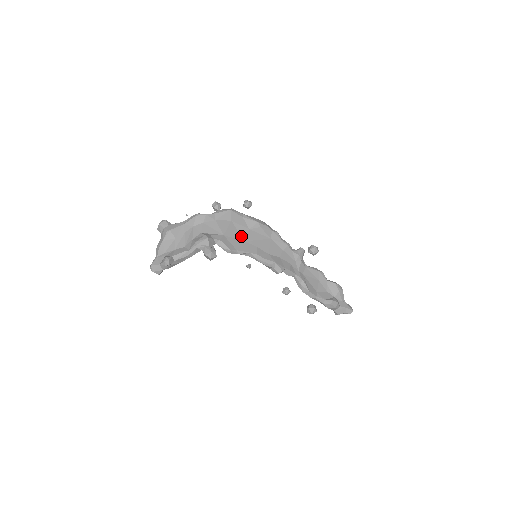
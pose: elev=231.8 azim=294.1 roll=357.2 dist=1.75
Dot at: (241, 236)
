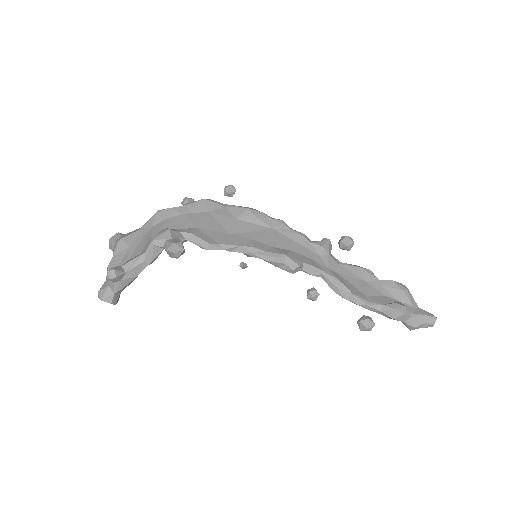
Dot at: (225, 228)
